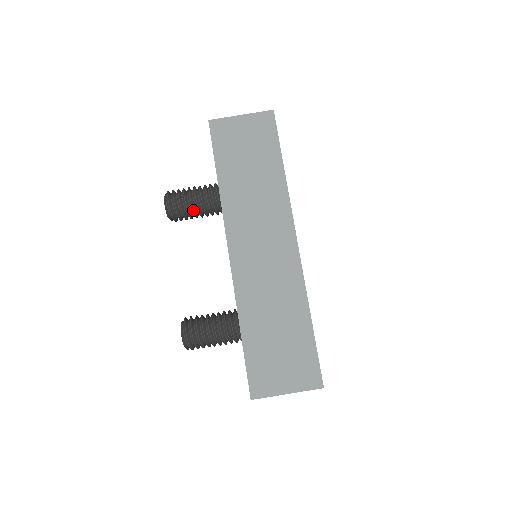
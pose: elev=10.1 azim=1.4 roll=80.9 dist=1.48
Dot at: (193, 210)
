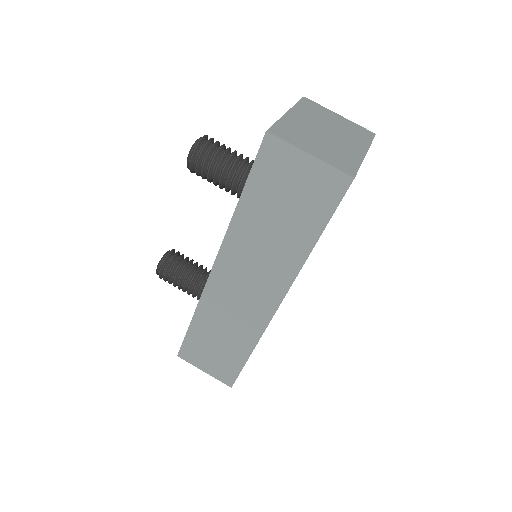
Dot at: (214, 184)
